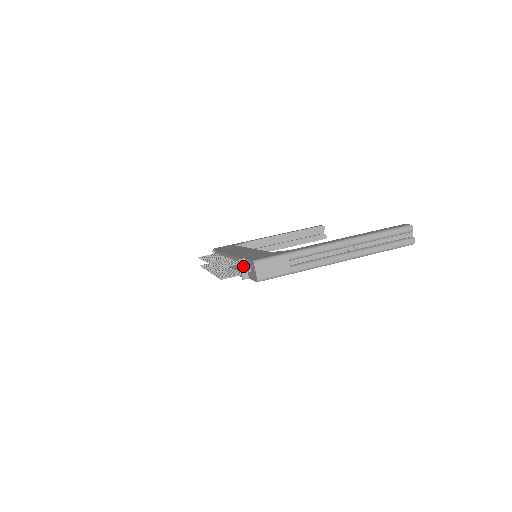
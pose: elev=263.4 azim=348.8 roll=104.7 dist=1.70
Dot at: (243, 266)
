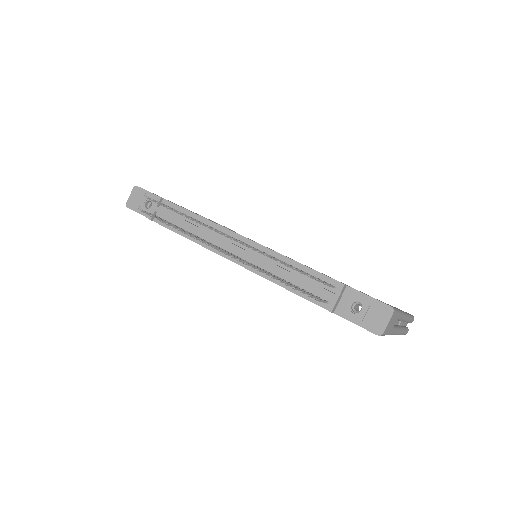
Dot at: (341, 295)
